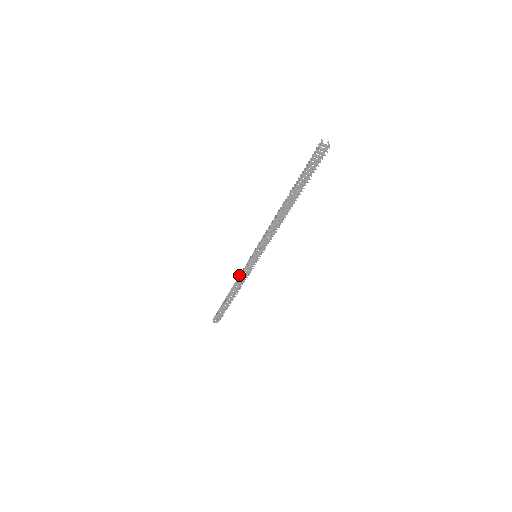
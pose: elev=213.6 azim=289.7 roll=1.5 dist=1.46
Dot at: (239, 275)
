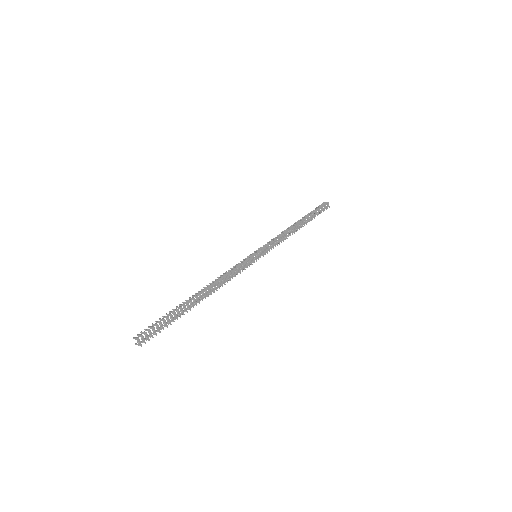
Dot at: (223, 273)
